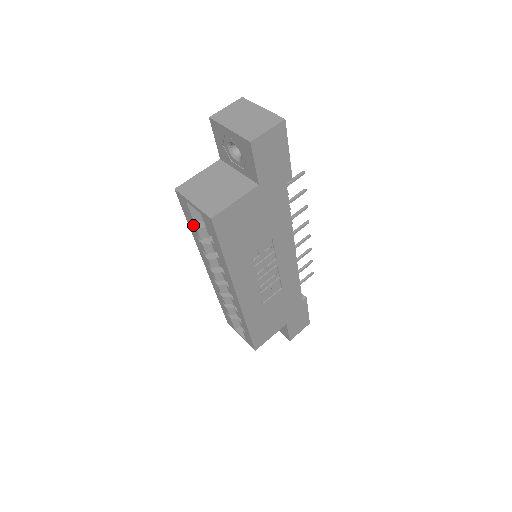
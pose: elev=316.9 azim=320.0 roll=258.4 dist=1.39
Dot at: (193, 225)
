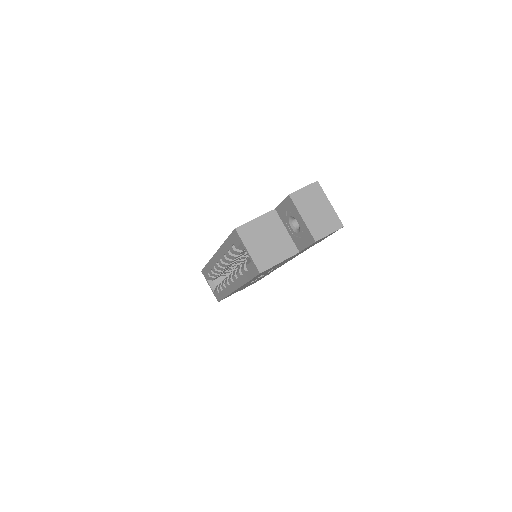
Dot at: (232, 247)
